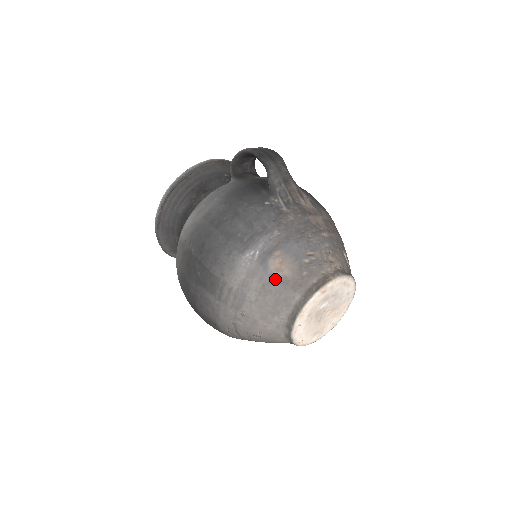
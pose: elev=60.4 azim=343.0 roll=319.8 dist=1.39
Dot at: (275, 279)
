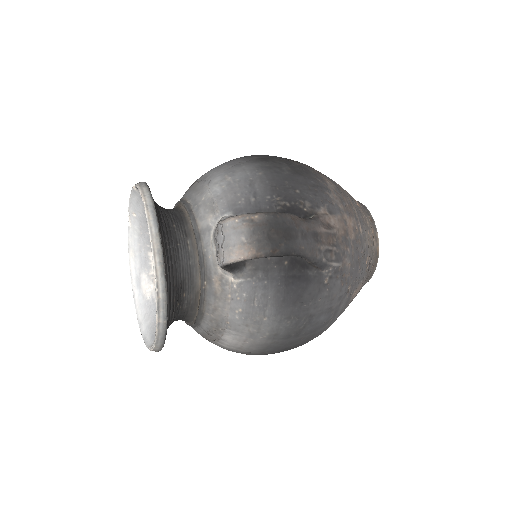
Dot at: occluded
